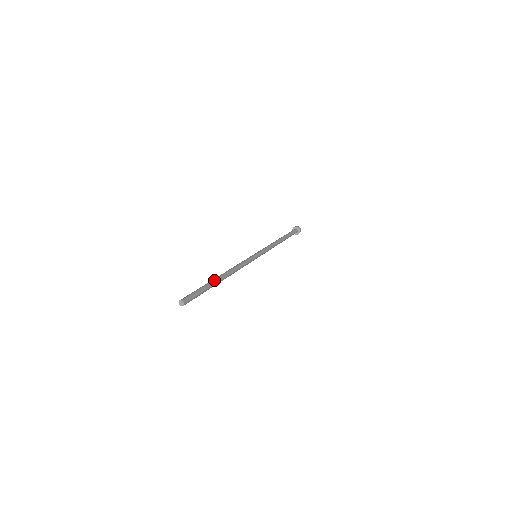
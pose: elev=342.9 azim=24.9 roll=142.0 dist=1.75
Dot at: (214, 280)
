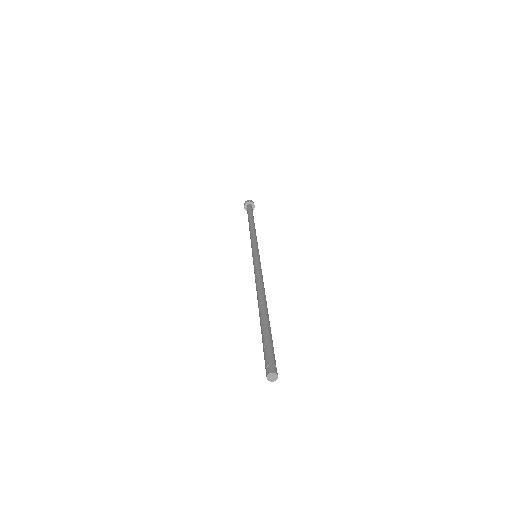
Dot at: (268, 316)
